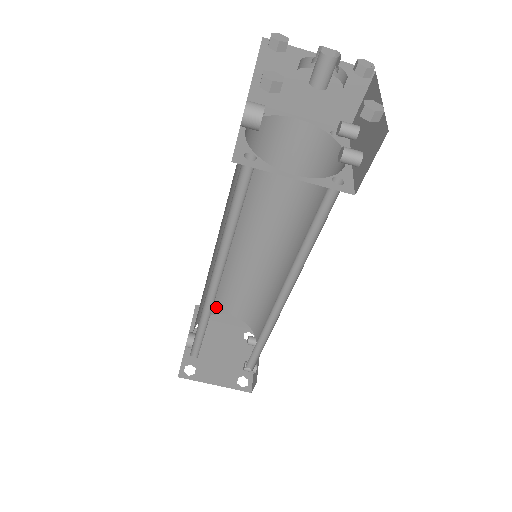
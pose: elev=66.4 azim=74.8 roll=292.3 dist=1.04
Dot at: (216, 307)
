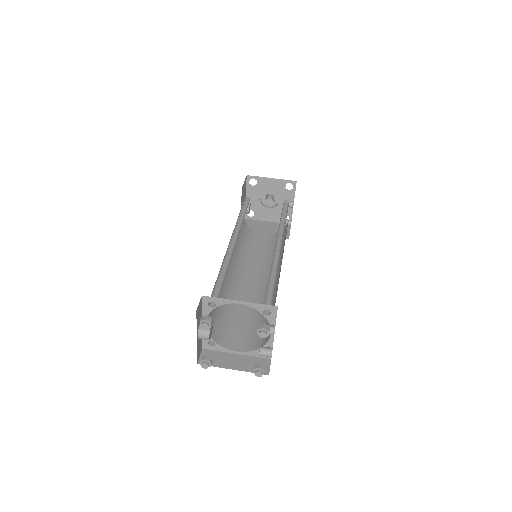
Dot at: (224, 337)
